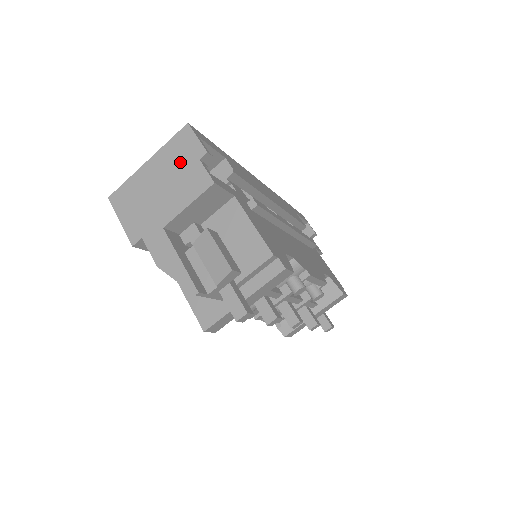
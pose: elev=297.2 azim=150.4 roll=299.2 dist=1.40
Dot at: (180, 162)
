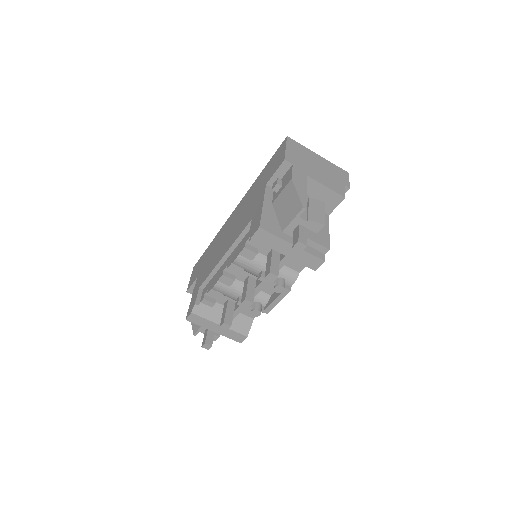
Dot at: (335, 175)
